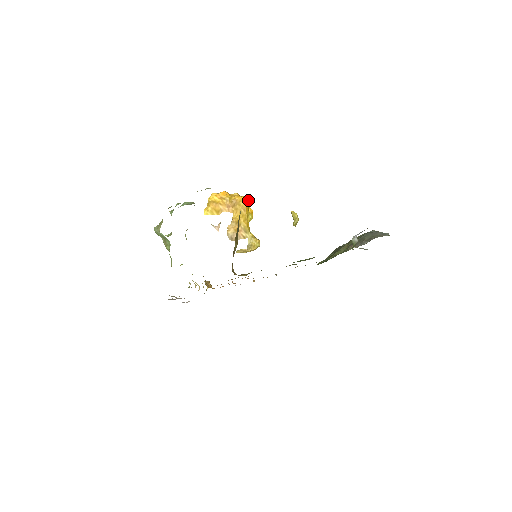
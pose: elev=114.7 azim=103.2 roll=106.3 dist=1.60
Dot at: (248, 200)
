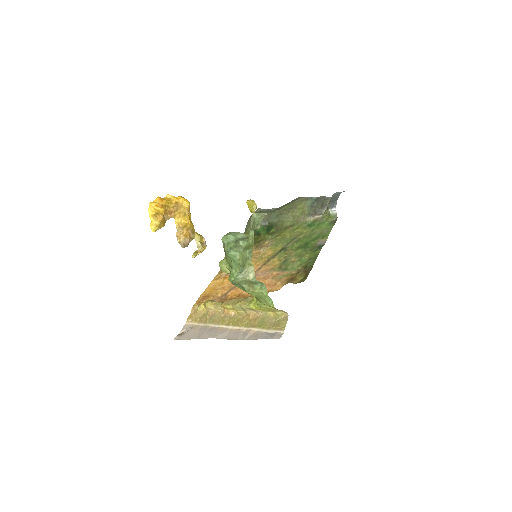
Dot at: occluded
